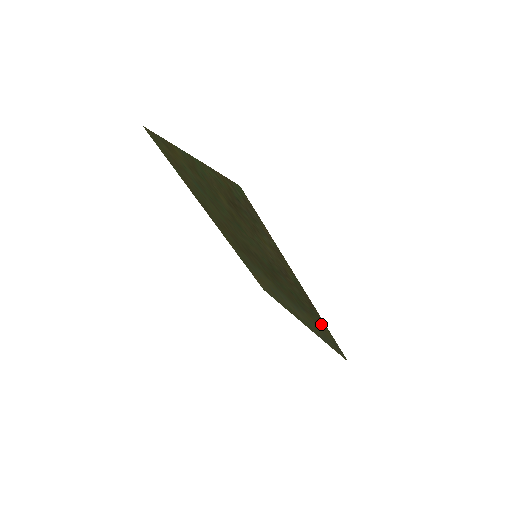
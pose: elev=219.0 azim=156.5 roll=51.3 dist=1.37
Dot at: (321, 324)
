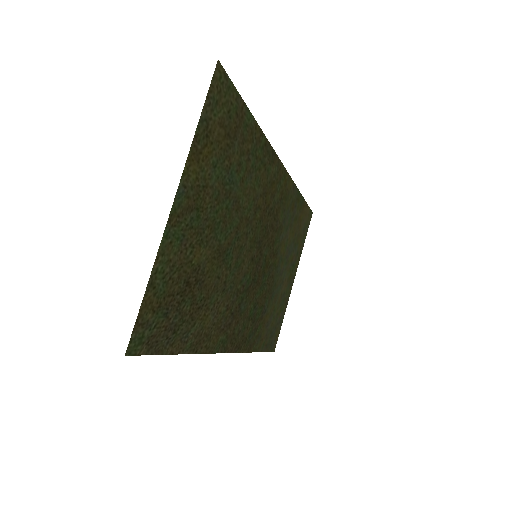
Dot at: (257, 340)
